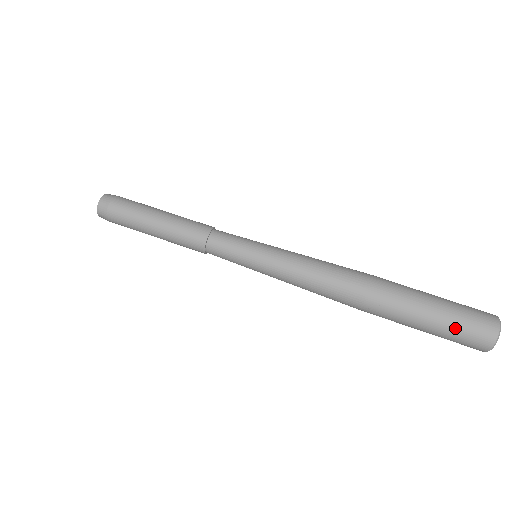
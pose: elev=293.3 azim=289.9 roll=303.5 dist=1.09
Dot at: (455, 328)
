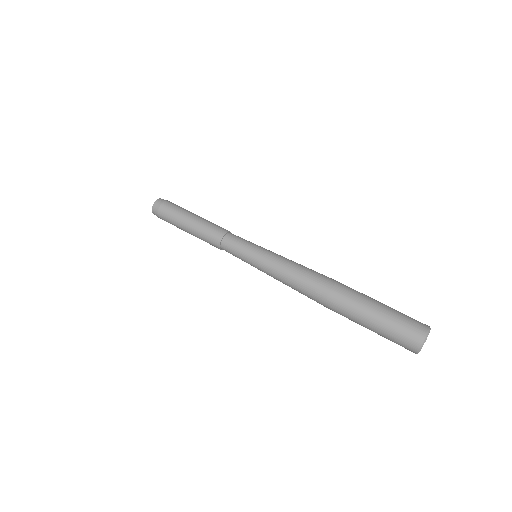
Dot at: (396, 321)
